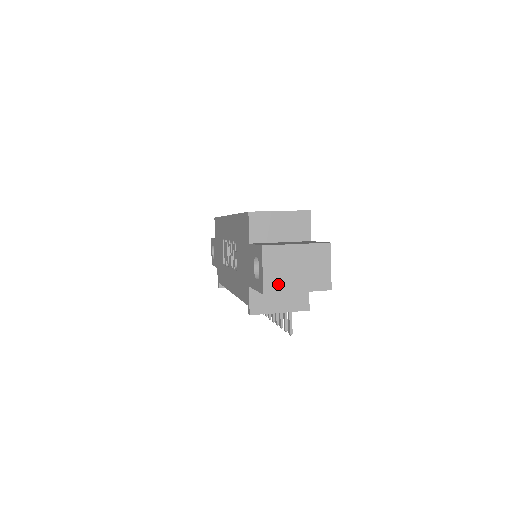
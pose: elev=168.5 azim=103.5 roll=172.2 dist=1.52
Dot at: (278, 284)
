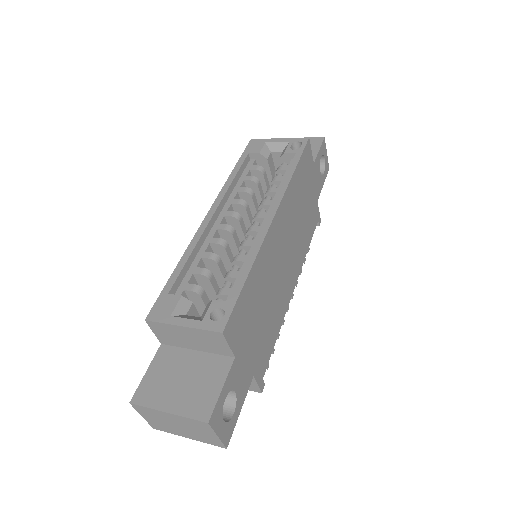
Dot at: (164, 428)
